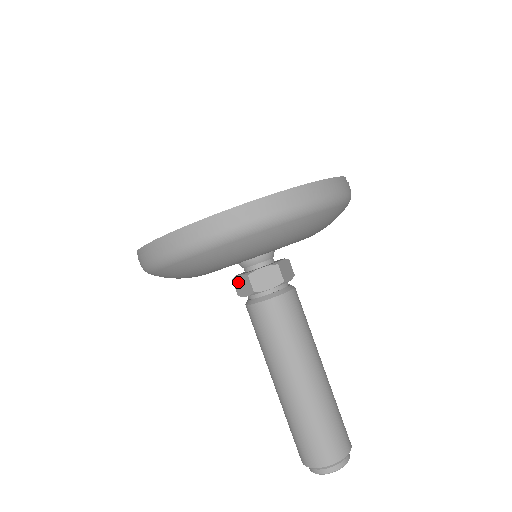
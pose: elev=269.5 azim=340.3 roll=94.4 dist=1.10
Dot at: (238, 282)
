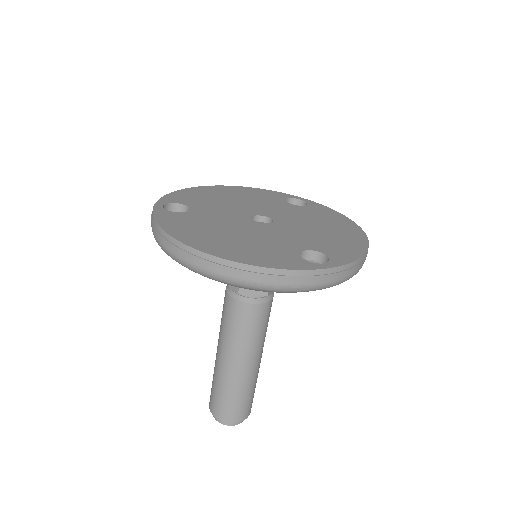
Dot at: occluded
